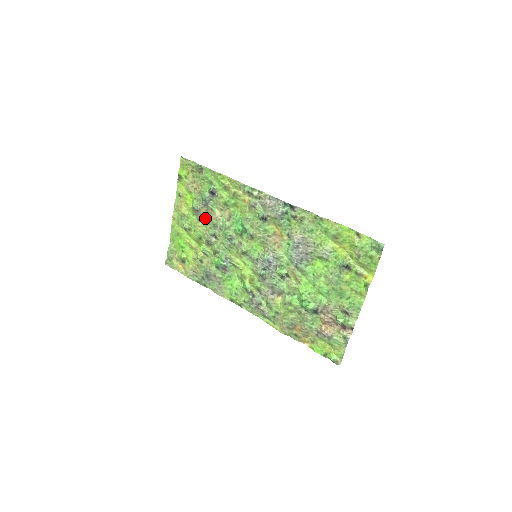
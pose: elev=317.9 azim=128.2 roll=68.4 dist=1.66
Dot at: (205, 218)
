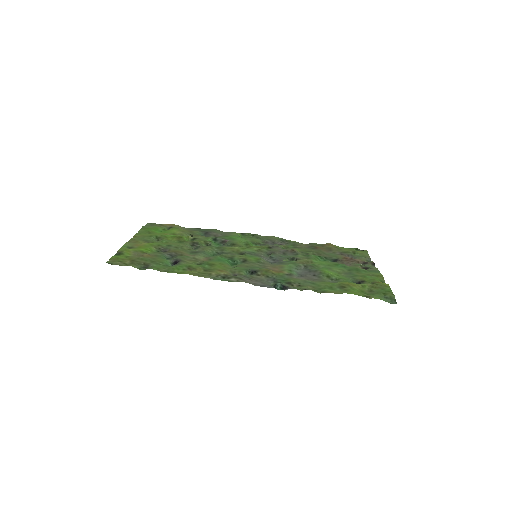
Dot at: (177, 250)
